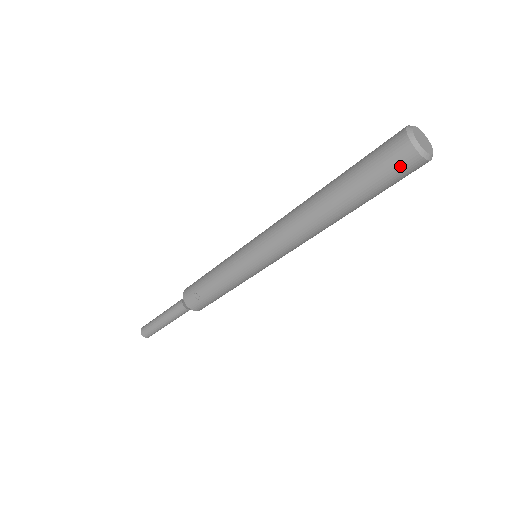
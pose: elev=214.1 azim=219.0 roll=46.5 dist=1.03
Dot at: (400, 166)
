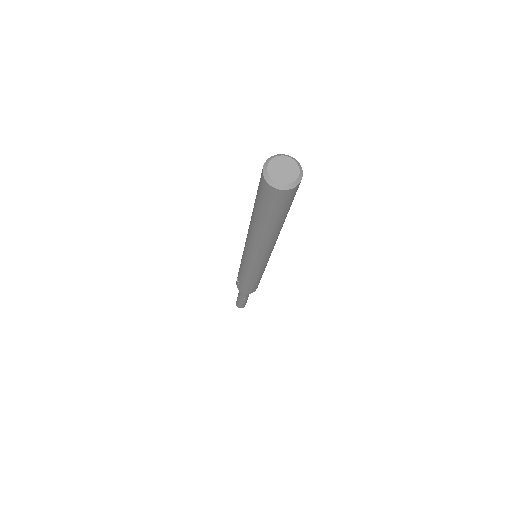
Dot at: (265, 193)
